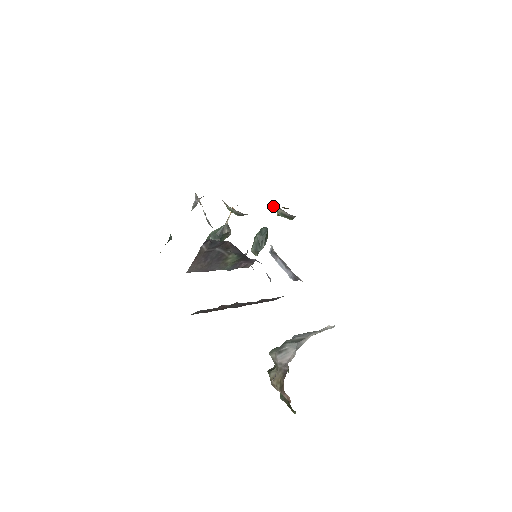
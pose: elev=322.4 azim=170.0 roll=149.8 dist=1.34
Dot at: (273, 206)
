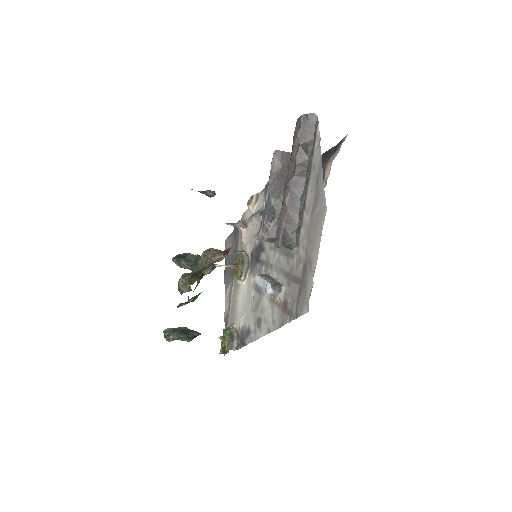
Dot at: (227, 328)
